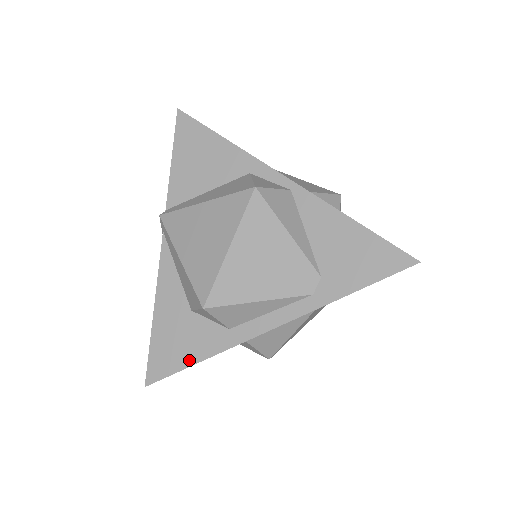
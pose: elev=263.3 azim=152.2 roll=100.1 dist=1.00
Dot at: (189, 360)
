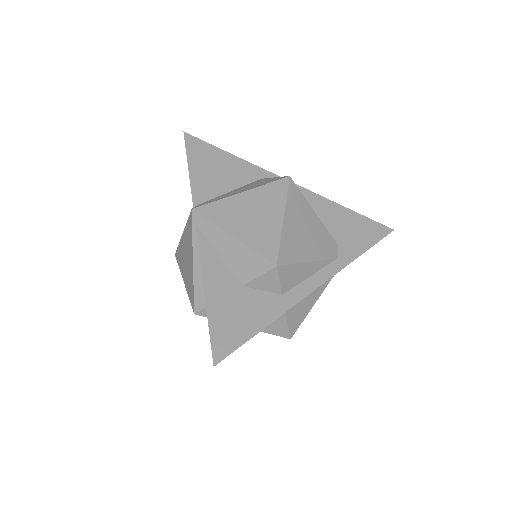
Dot at: (253, 329)
